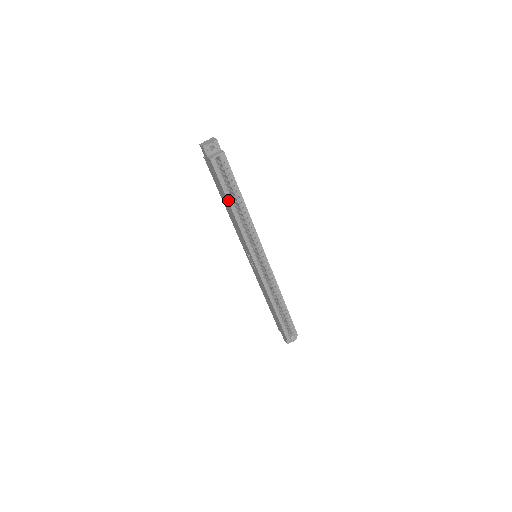
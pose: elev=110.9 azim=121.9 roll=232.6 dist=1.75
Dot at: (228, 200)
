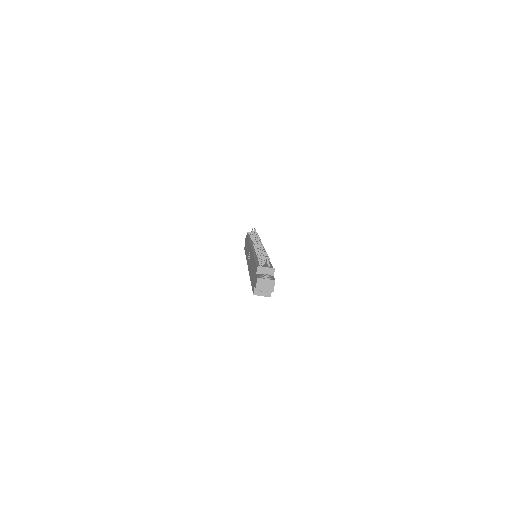
Dot at: occluded
